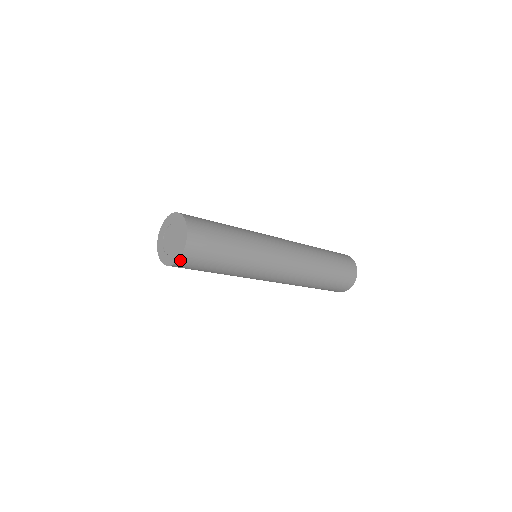
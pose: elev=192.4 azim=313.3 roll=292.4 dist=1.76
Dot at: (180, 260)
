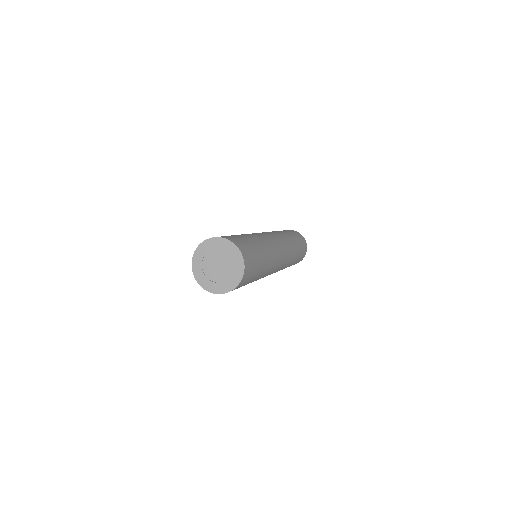
Dot at: (243, 278)
